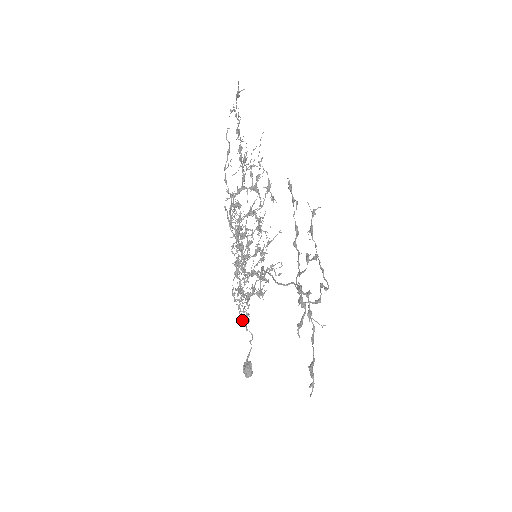
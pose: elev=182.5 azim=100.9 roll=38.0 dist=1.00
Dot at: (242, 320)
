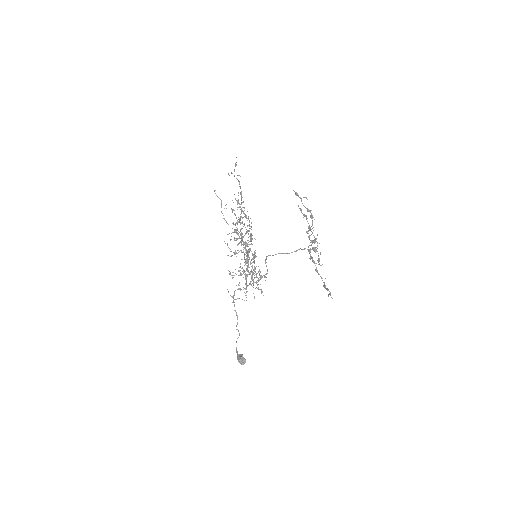
Dot at: (237, 317)
